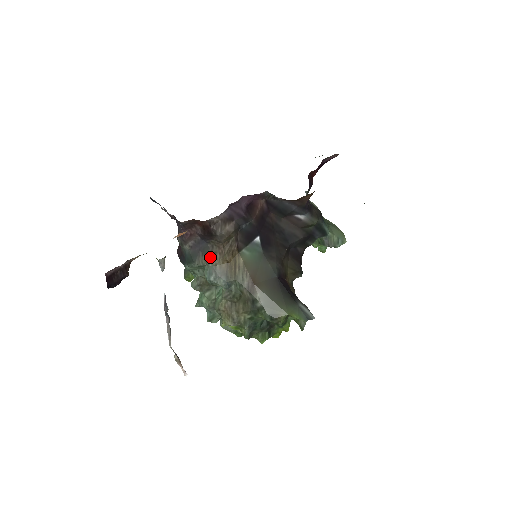
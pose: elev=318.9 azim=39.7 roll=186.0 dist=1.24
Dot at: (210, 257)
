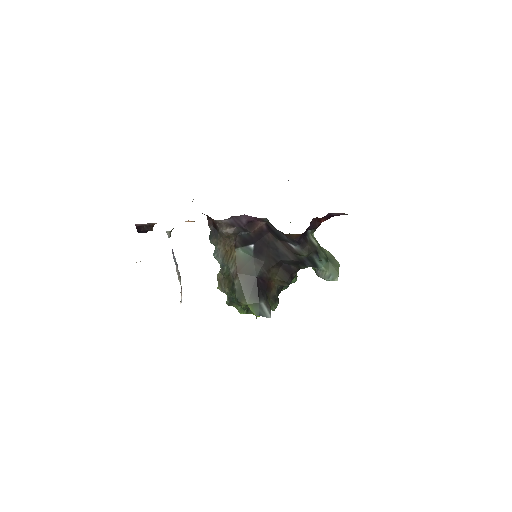
Dot at: (218, 242)
